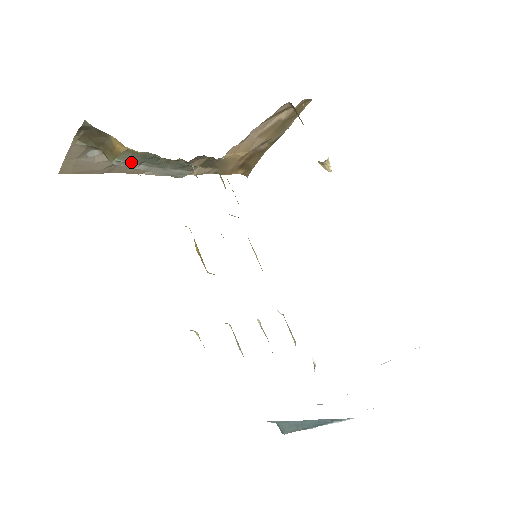
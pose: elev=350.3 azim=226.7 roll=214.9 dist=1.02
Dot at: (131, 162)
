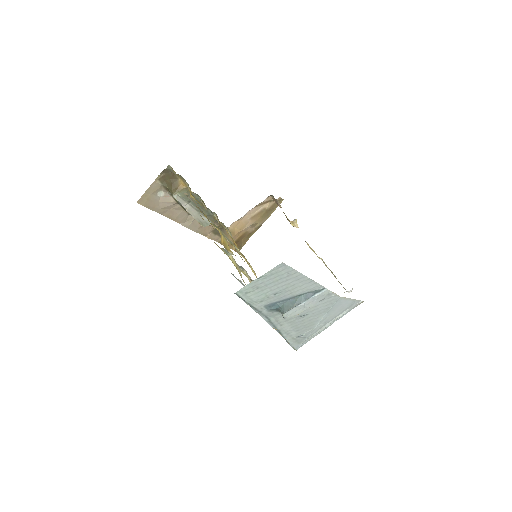
Dot at: (185, 198)
